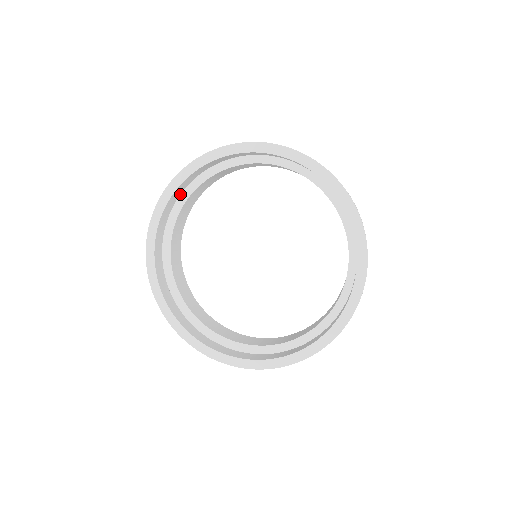
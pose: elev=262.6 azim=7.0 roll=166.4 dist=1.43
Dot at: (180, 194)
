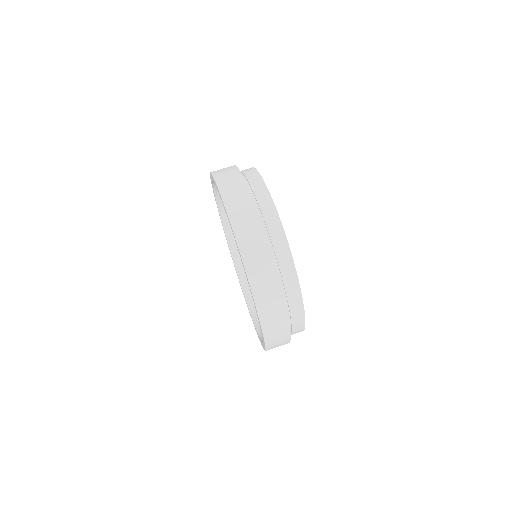
Dot at: occluded
